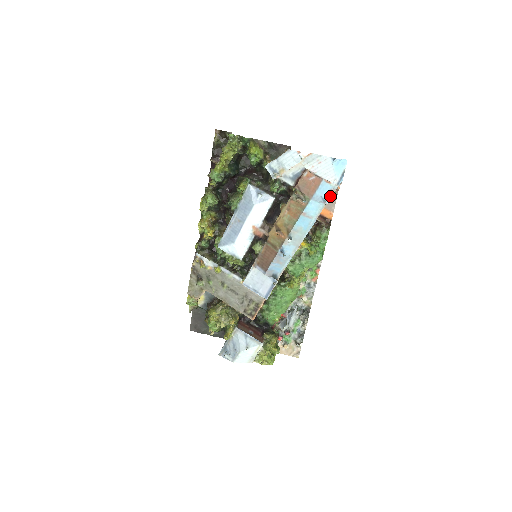
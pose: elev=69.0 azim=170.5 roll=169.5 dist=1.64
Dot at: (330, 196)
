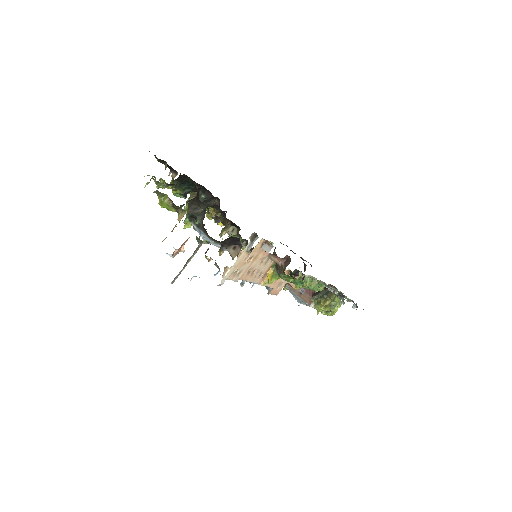
Dot at: occluded
